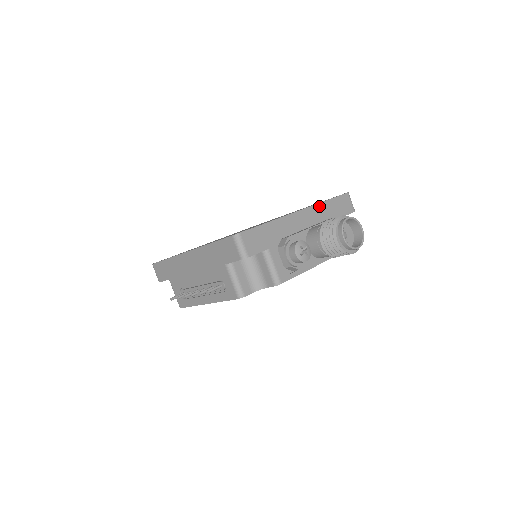
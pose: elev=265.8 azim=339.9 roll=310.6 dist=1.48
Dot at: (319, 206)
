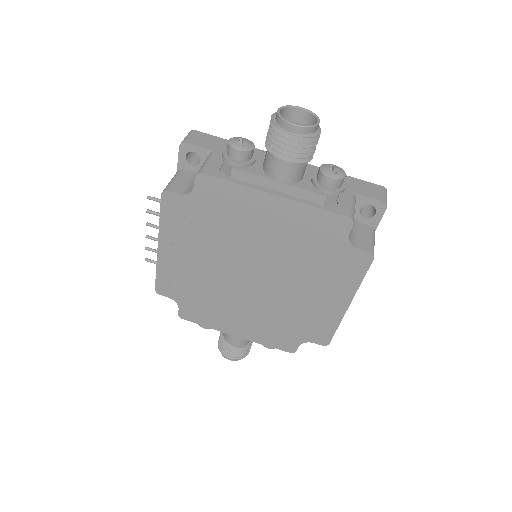
Dot at: occluded
